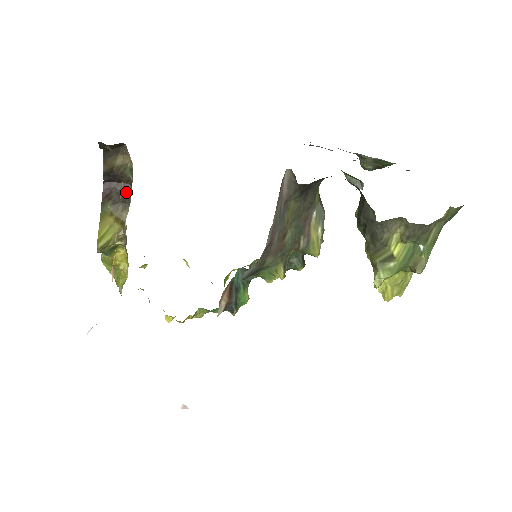
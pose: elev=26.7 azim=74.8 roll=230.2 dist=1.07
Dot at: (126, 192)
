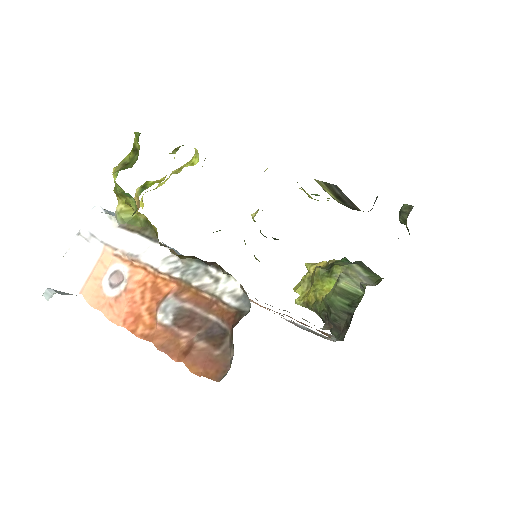
Dot at: (208, 262)
